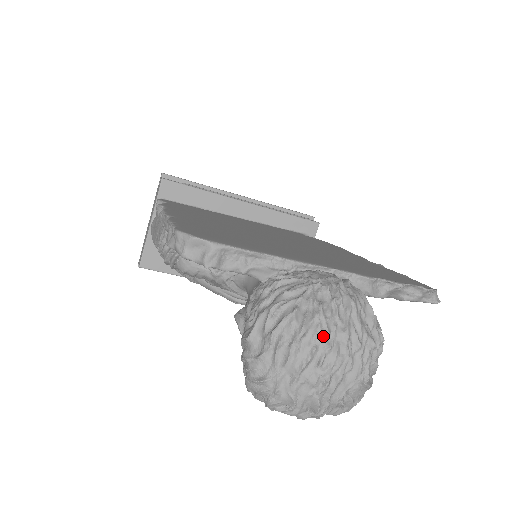
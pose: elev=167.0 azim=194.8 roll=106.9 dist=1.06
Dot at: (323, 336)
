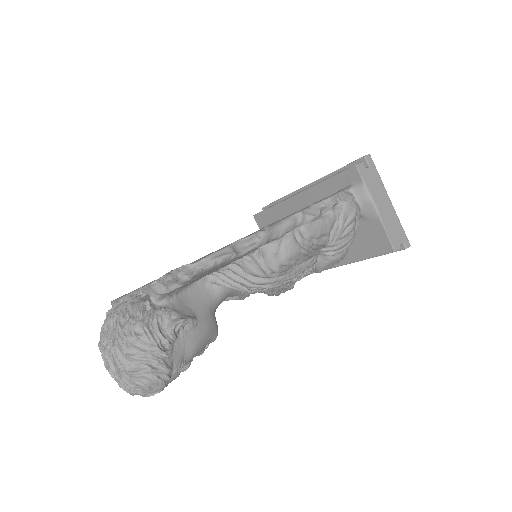
Dot at: (101, 347)
